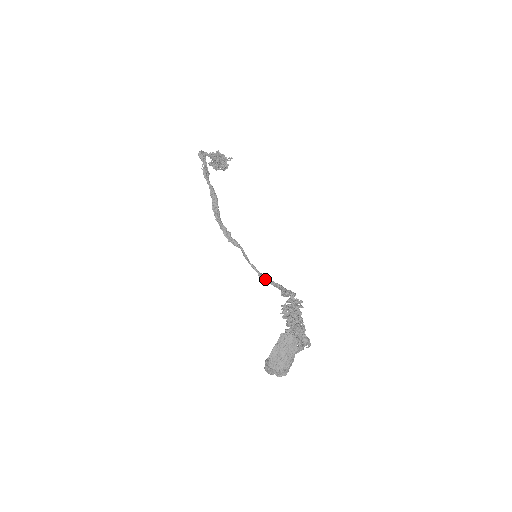
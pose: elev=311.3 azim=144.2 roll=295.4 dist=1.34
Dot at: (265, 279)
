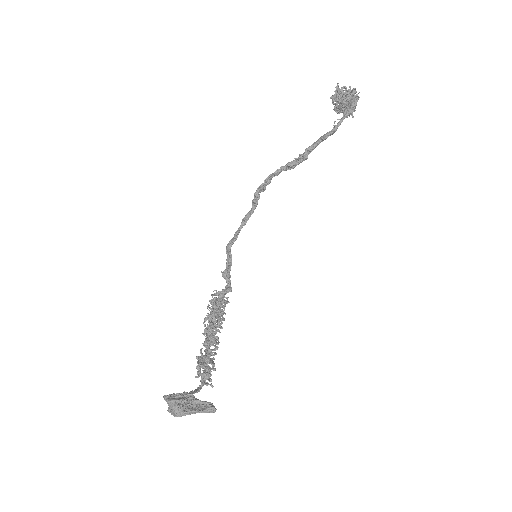
Dot at: (230, 250)
